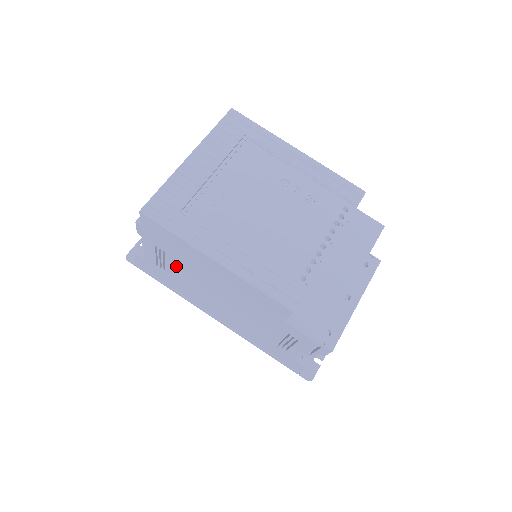
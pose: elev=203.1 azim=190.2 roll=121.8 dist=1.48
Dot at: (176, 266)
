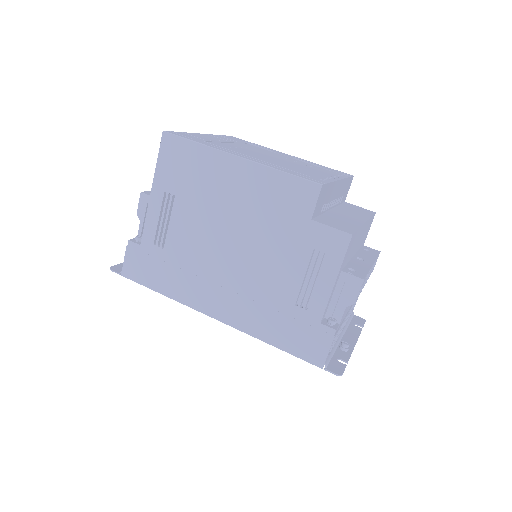
Dot at: (183, 217)
